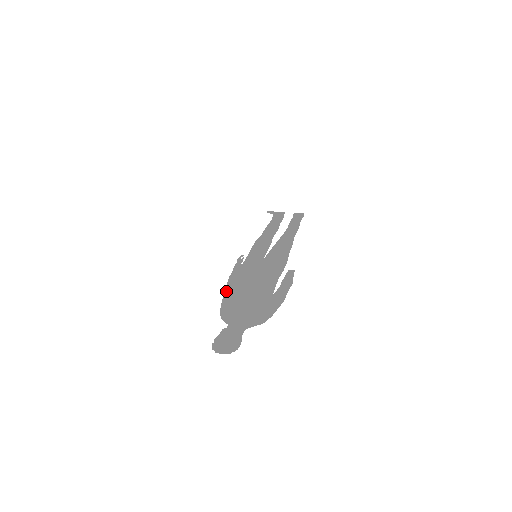
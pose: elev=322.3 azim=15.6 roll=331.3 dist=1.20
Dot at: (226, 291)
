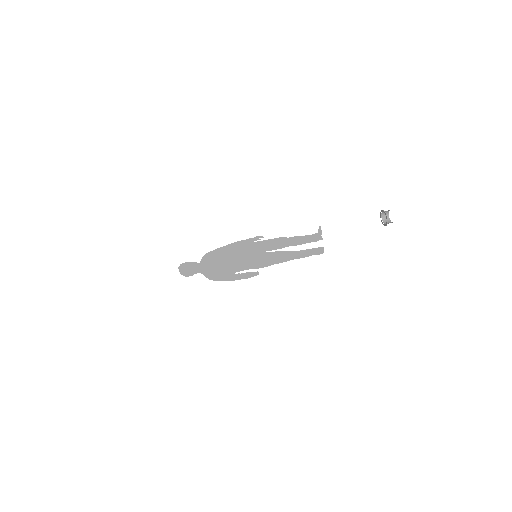
Dot at: (225, 247)
